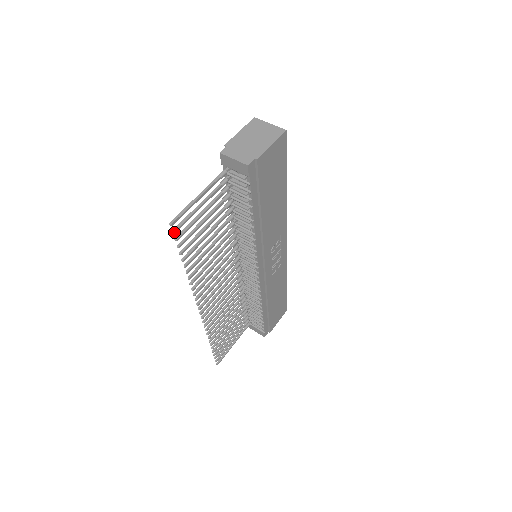
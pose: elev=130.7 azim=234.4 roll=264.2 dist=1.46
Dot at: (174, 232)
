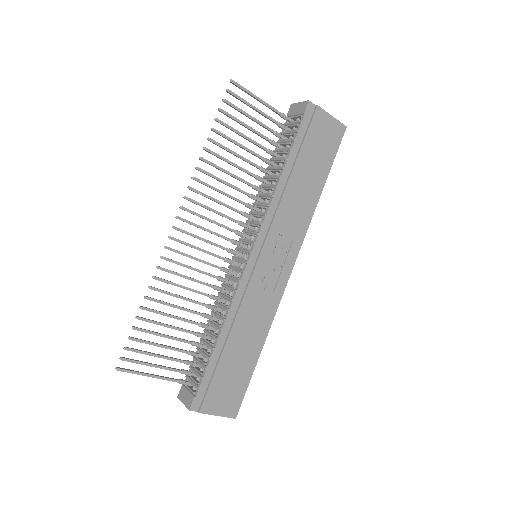
Dot at: (228, 90)
